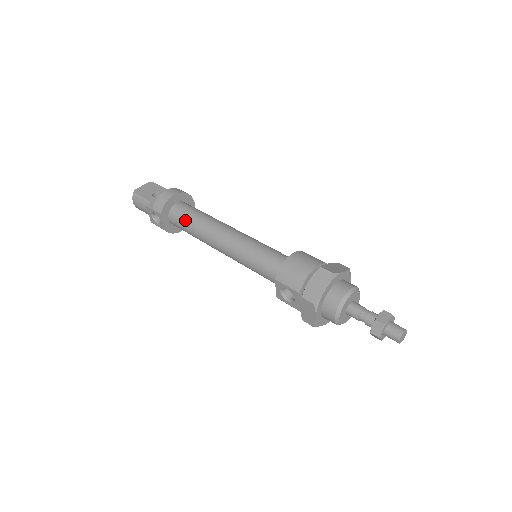
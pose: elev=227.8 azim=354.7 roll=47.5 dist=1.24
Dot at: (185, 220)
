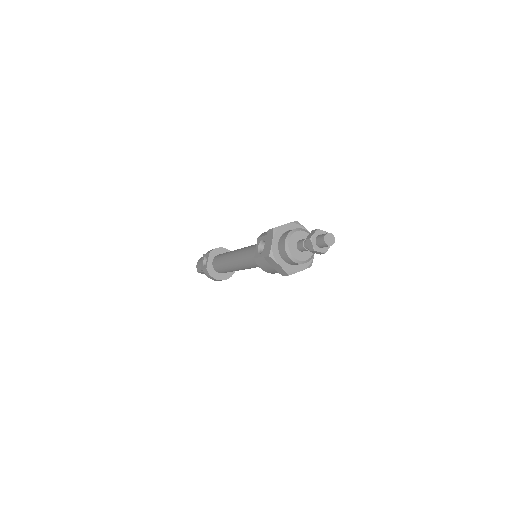
Dot at: (222, 254)
